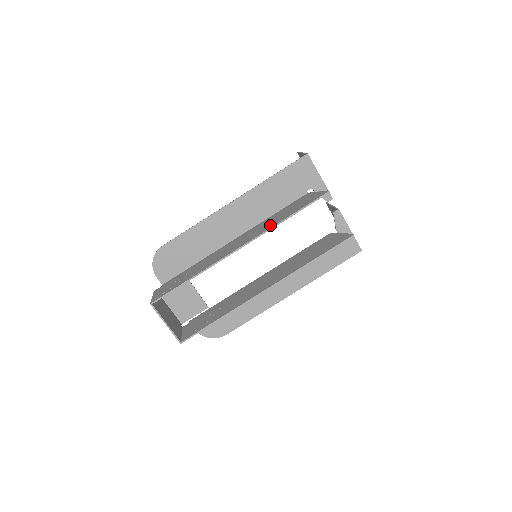
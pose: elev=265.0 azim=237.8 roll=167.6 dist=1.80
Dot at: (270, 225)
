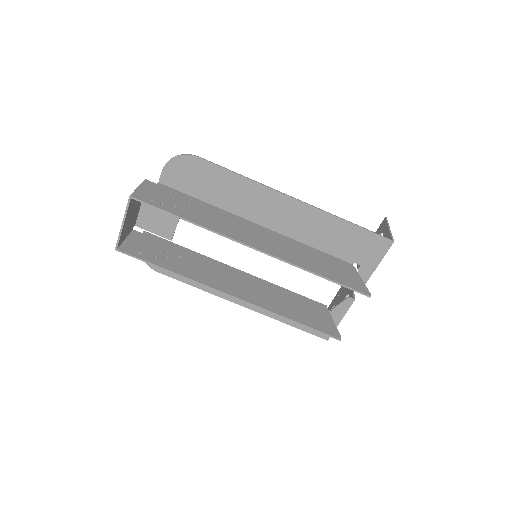
Dot at: (298, 260)
